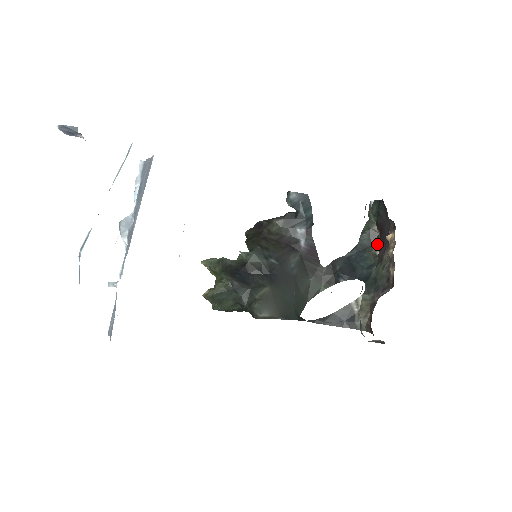
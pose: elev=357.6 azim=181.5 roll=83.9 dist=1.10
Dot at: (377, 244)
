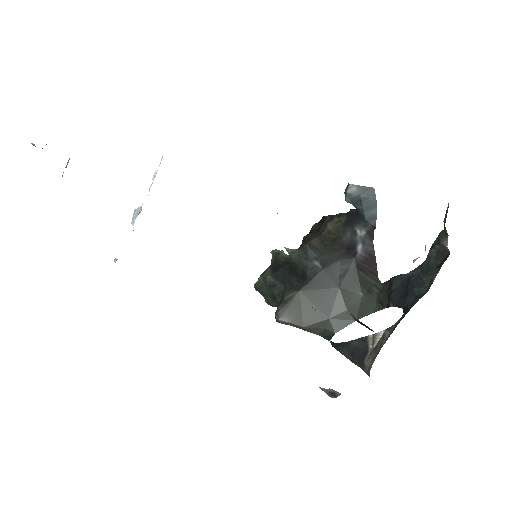
Dot at: (440, 267)
